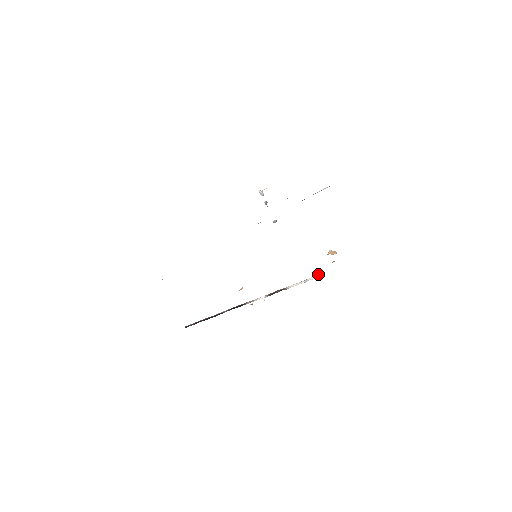
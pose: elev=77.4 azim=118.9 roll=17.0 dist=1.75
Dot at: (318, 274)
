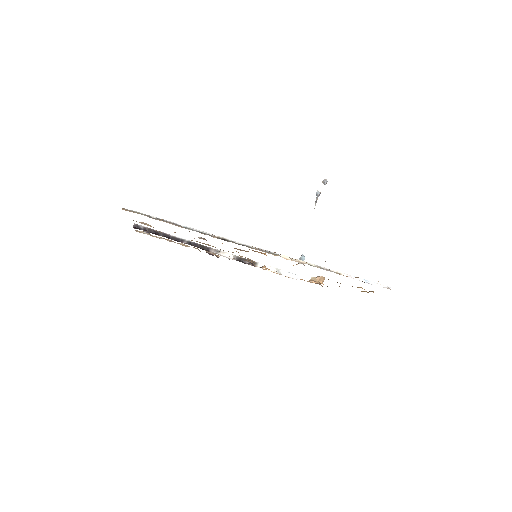
Dot at: occluded
